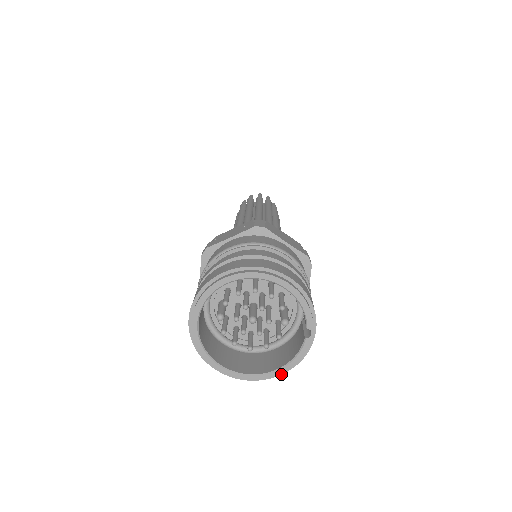
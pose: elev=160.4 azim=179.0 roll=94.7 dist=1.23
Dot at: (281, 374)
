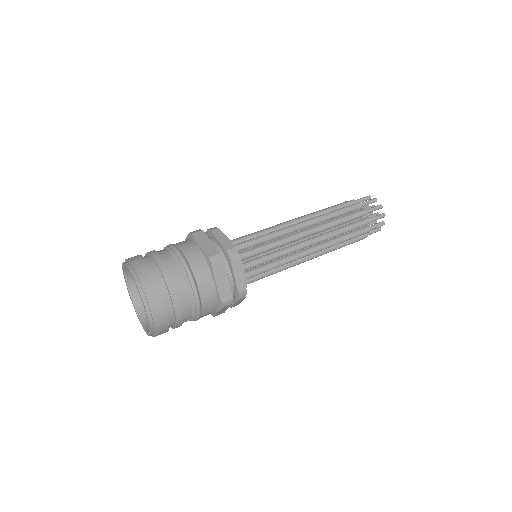
Dot at: (142, 326)
